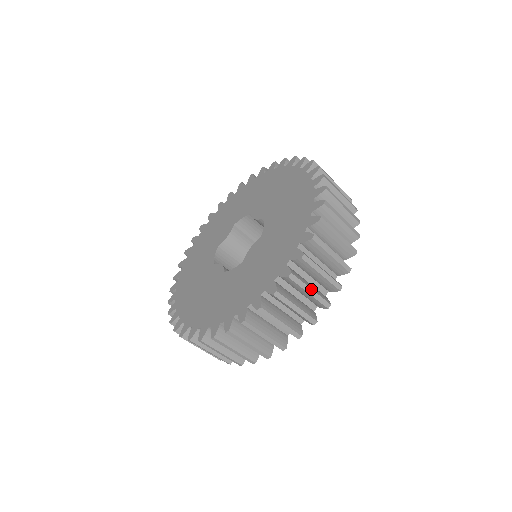
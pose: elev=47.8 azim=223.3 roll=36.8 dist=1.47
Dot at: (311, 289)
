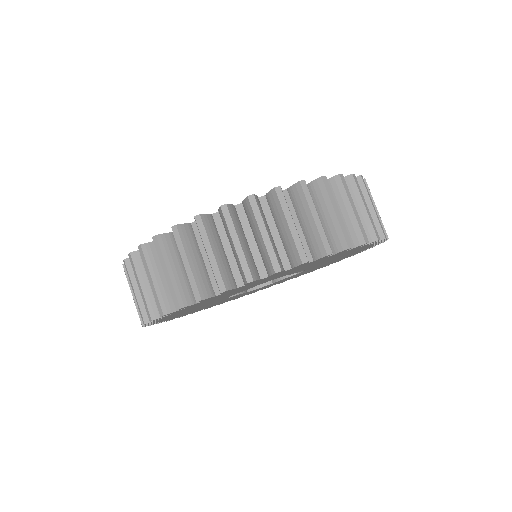
Dot at: occluded
